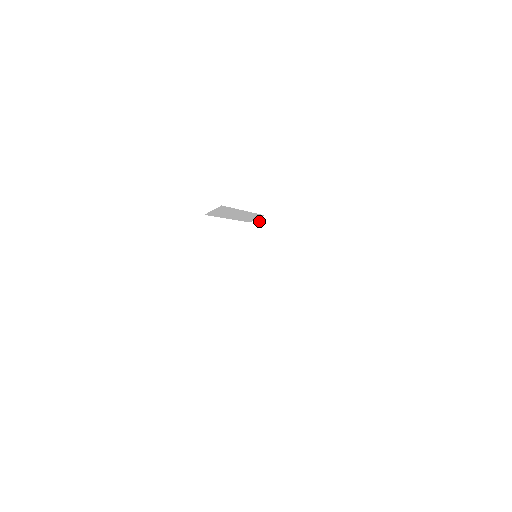
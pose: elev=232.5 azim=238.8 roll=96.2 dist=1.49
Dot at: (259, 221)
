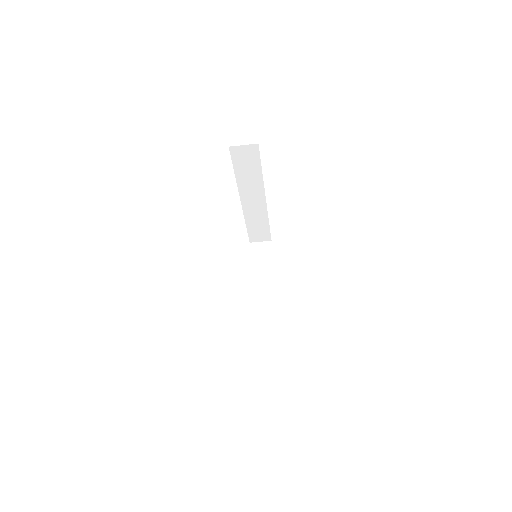
Dot at: (262, 245)
